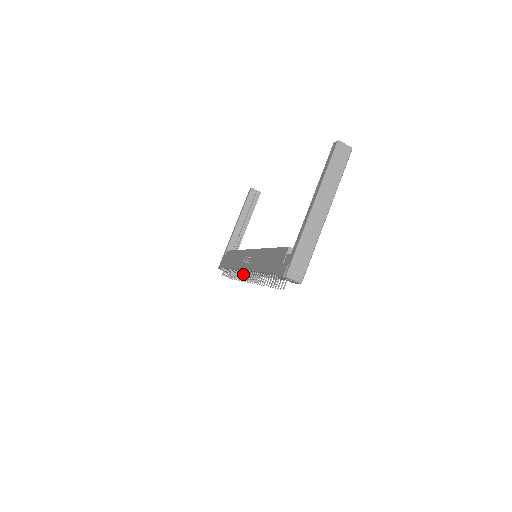
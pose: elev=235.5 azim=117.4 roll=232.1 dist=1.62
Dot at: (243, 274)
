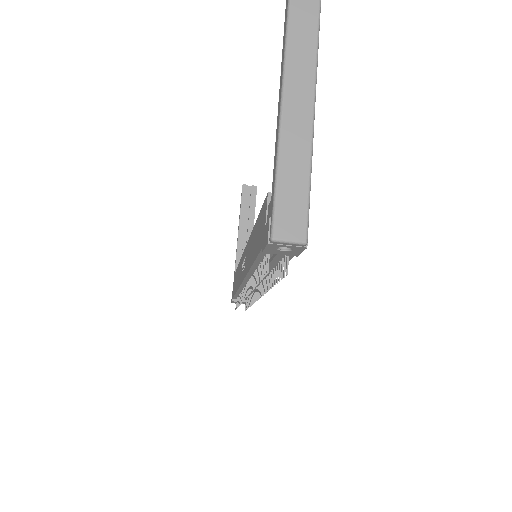
Dot at: occluded
